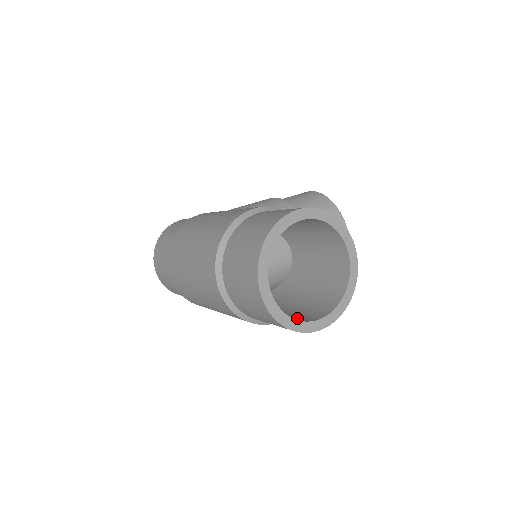
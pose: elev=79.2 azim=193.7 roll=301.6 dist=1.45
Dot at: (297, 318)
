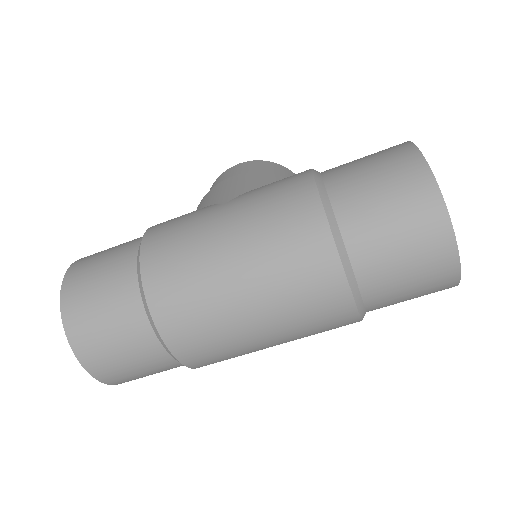
Dot at: occluded
